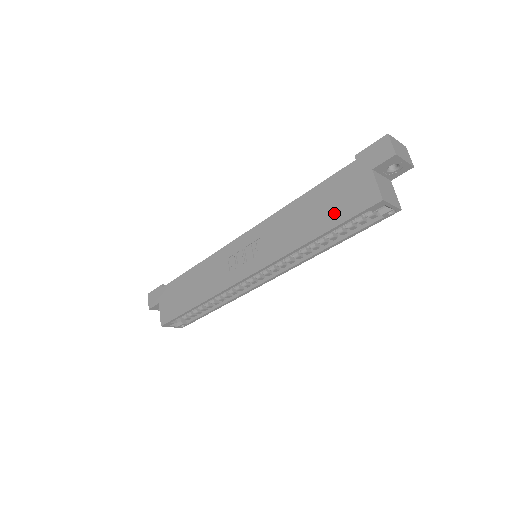
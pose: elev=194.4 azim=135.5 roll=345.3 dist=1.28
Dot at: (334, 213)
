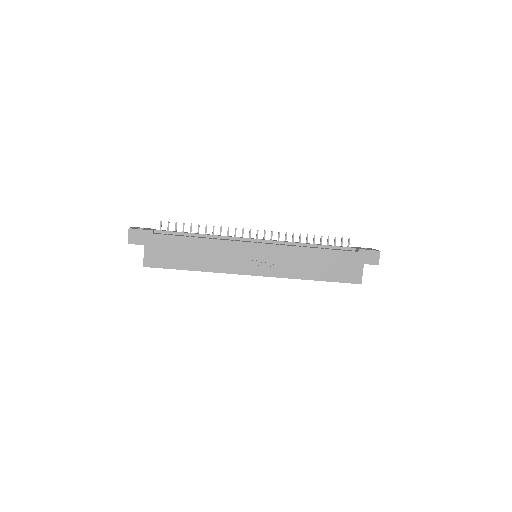
Dot at: (333, 273)
